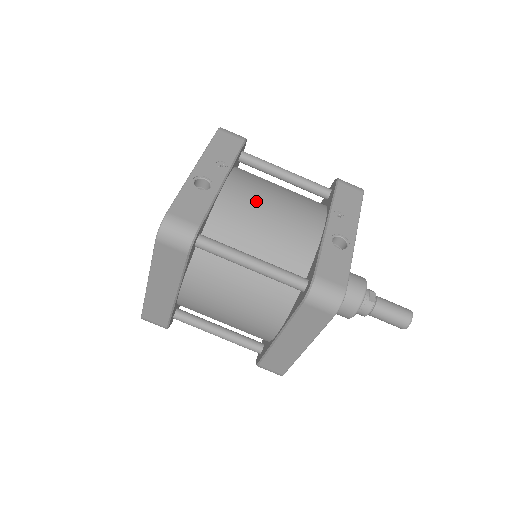
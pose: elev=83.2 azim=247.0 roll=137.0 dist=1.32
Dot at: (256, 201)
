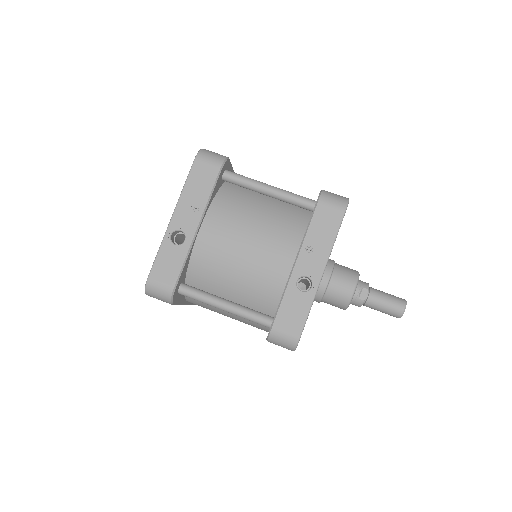
Dot at: (228, 244)
